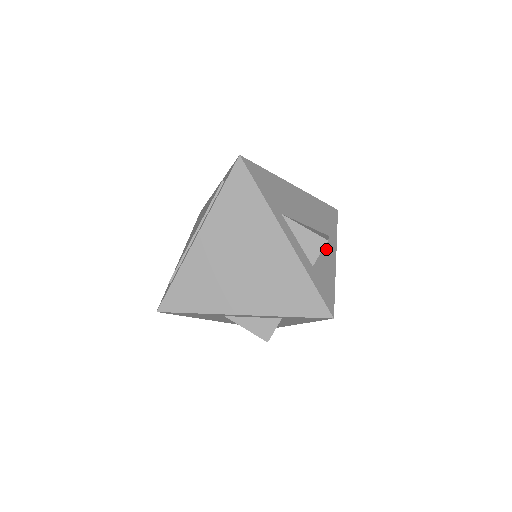
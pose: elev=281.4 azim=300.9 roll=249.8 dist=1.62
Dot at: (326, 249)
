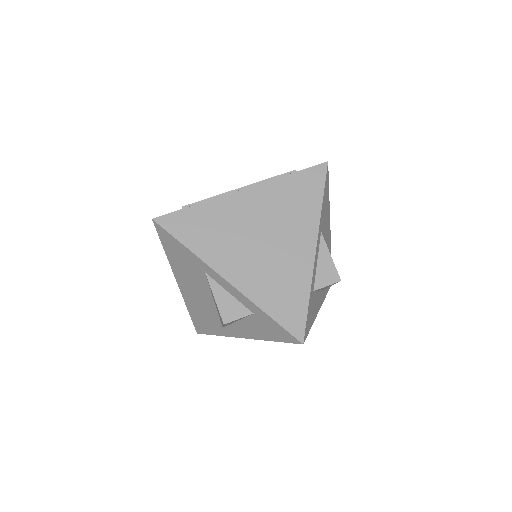
Dot at: (320, 294)
